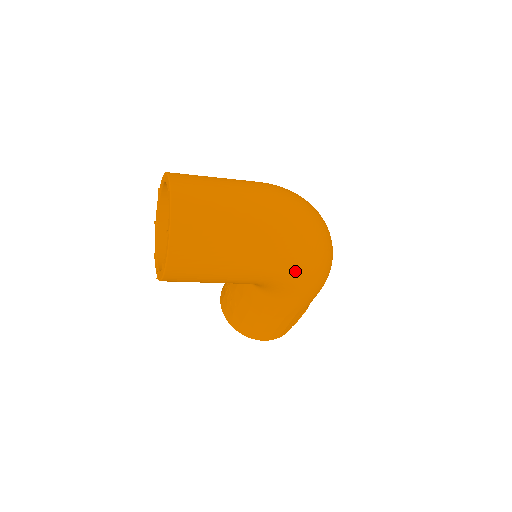
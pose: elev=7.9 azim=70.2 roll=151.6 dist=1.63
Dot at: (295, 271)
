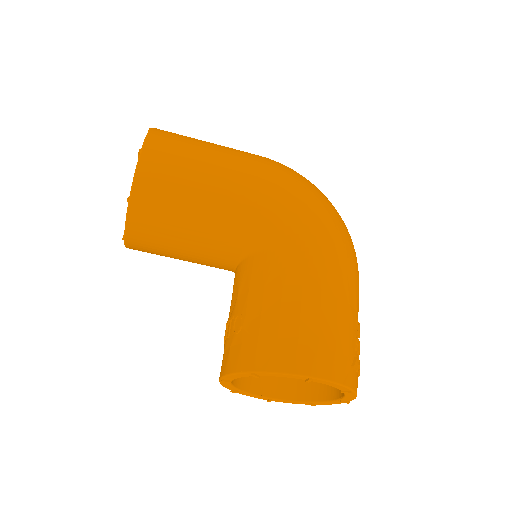
Dot at: (299, 186)
